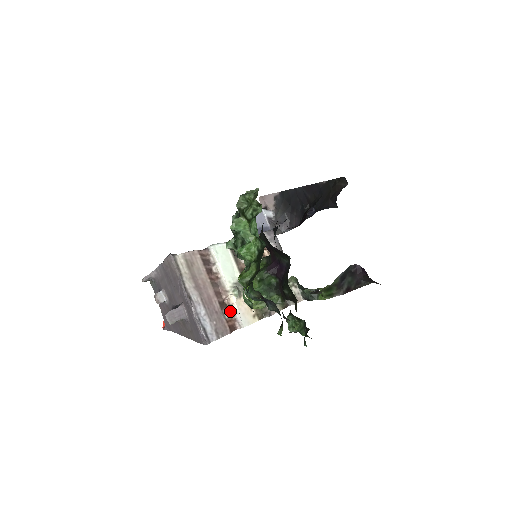
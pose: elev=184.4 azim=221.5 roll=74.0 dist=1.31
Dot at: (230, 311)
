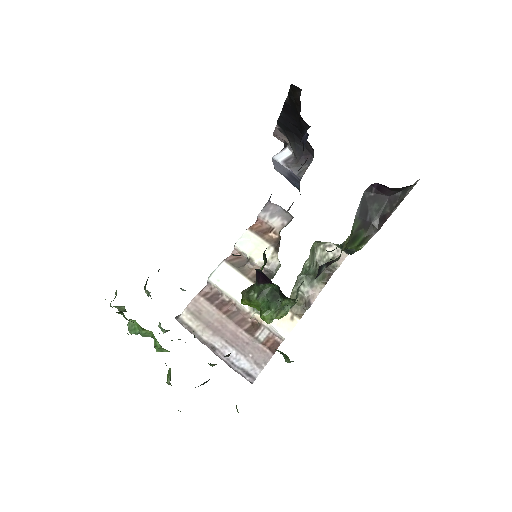
Dot at: (263, 330)
